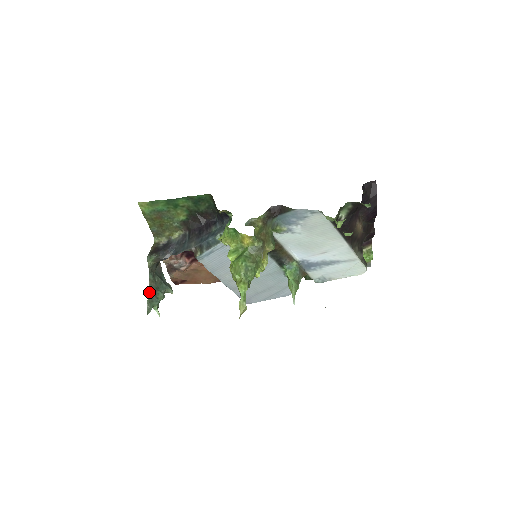
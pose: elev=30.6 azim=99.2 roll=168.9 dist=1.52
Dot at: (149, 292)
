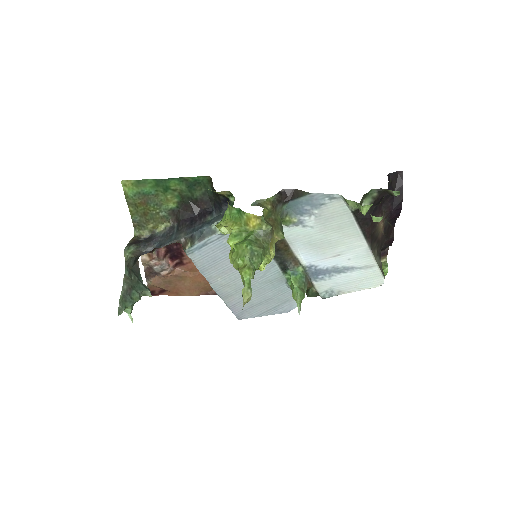
Dot at: (122, 290)
